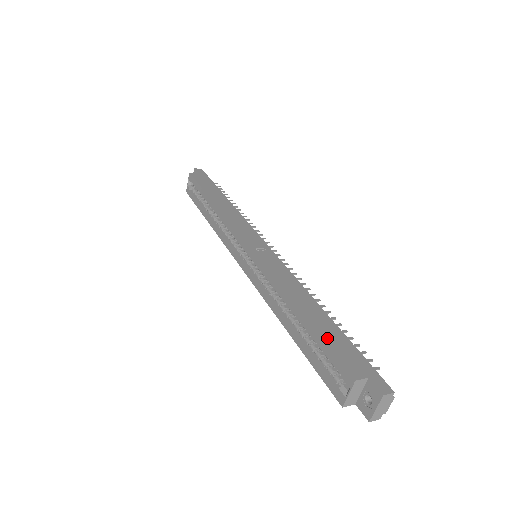
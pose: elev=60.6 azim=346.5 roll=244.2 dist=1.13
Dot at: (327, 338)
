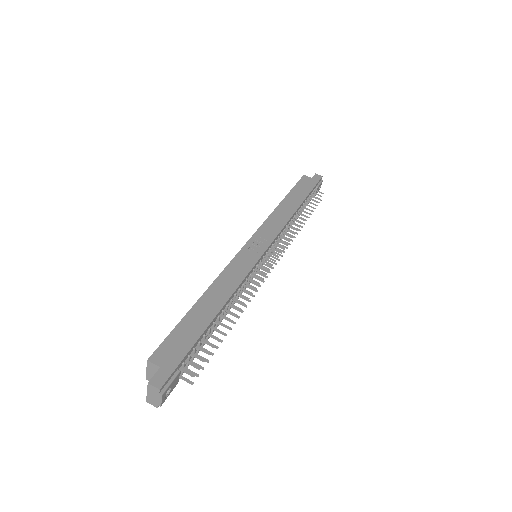
Dot at: (182, 327)
